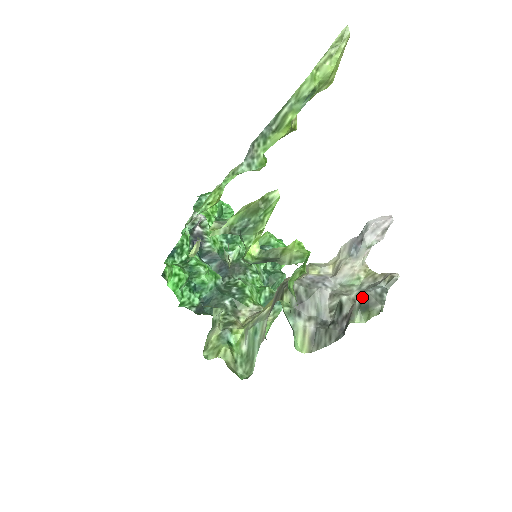
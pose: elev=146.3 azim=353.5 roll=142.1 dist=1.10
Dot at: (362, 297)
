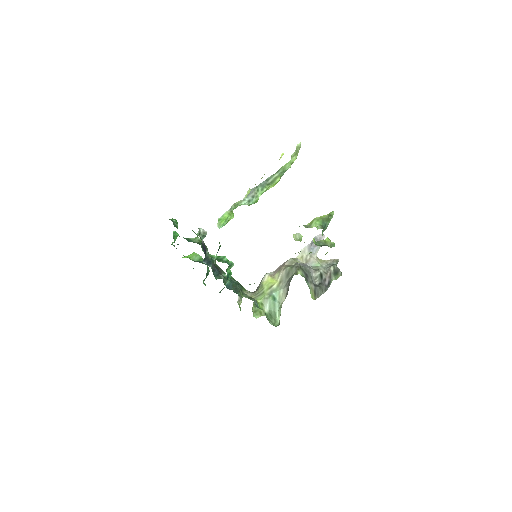
Dot at: (334, 268)
